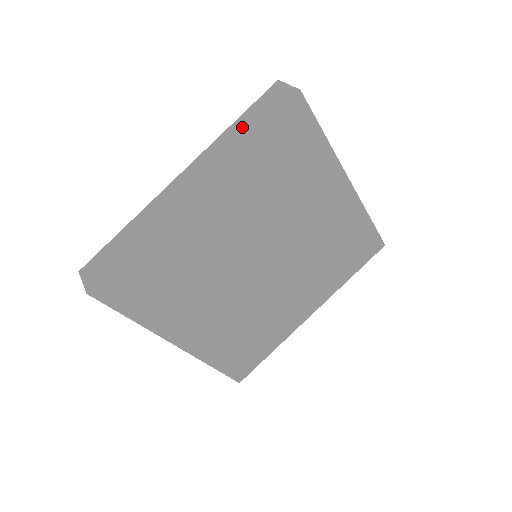
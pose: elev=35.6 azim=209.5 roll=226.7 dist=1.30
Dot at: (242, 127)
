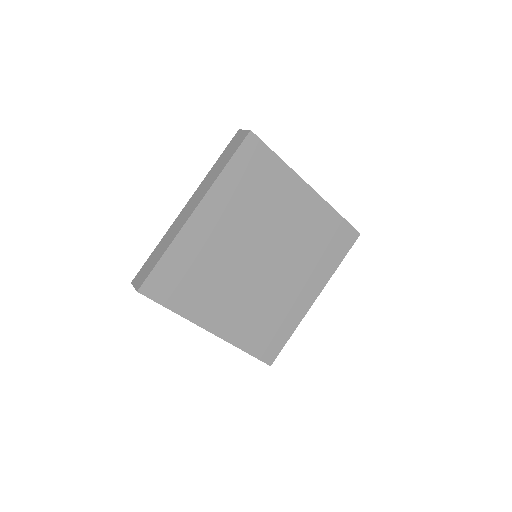
Dot at: (220, 163)
